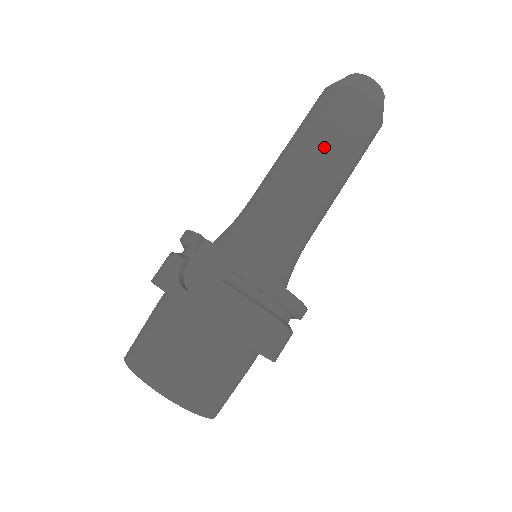
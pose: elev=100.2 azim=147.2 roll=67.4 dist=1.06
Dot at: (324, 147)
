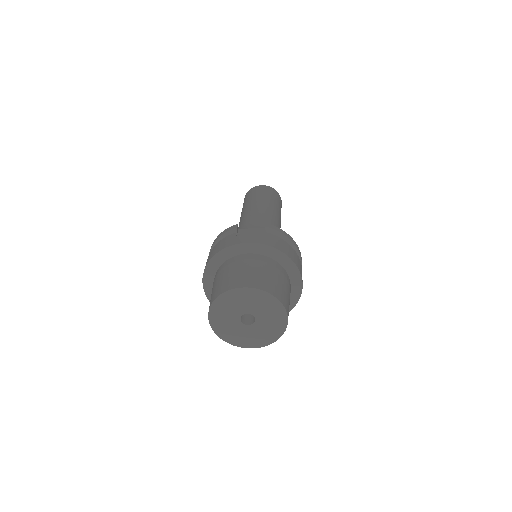
Dot at: (268, 203)
